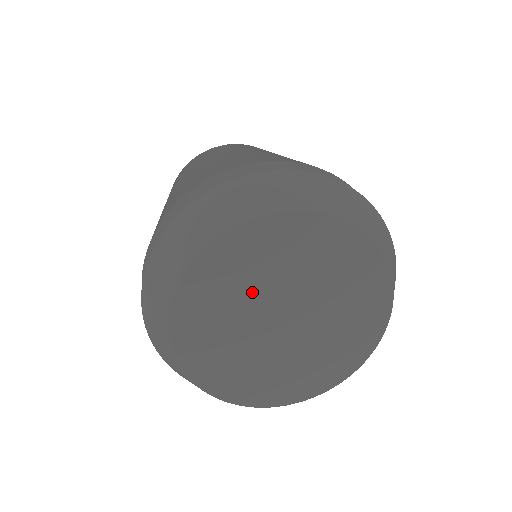
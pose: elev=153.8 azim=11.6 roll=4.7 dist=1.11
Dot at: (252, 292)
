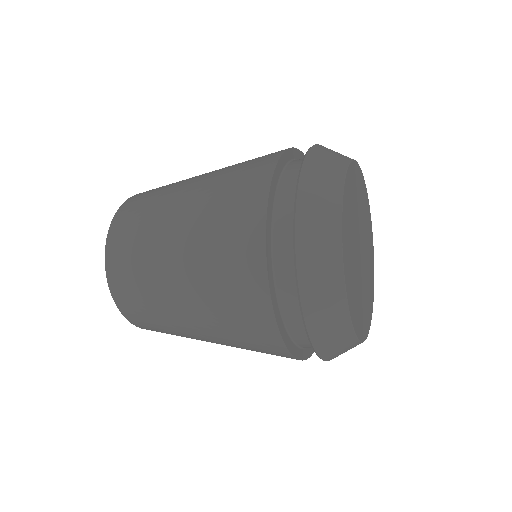
Dot at: (354, 229)
